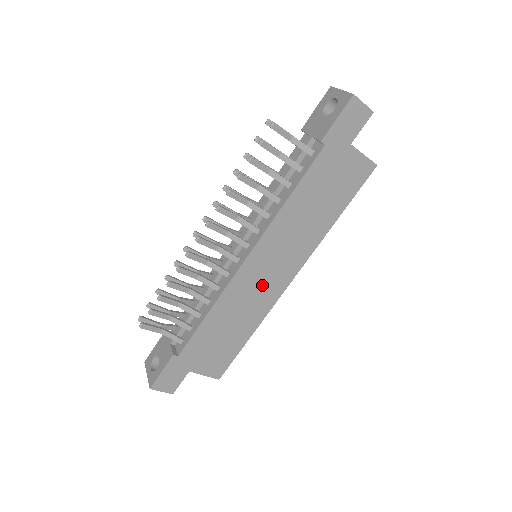
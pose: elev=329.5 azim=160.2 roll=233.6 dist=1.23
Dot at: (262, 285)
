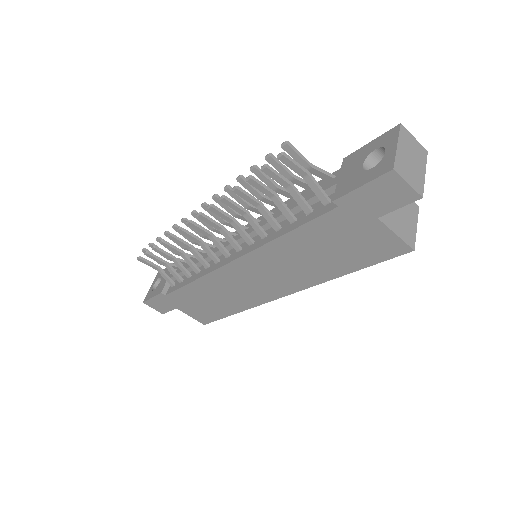
Dot at: (248, 287)
